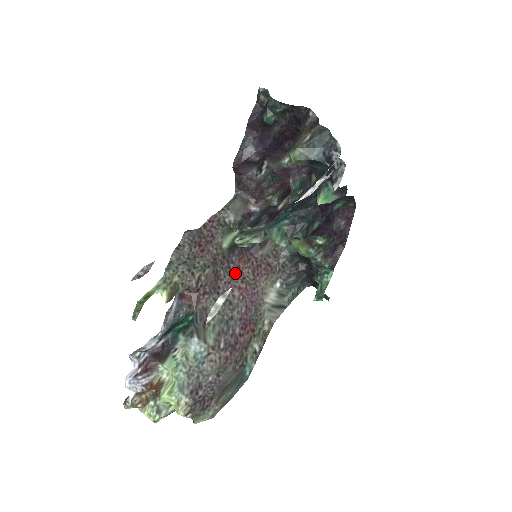
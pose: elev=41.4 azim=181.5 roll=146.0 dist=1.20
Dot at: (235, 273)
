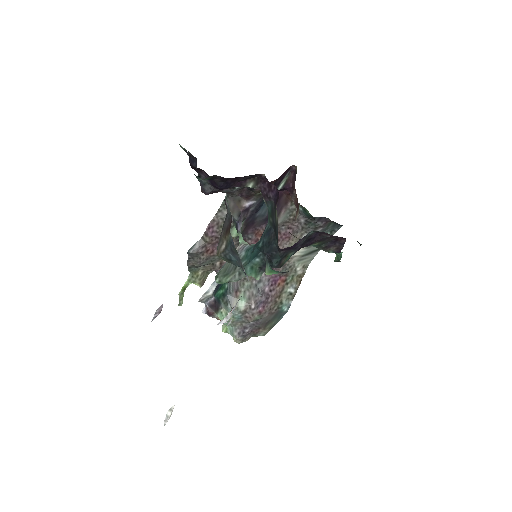
Dot at: occluded
